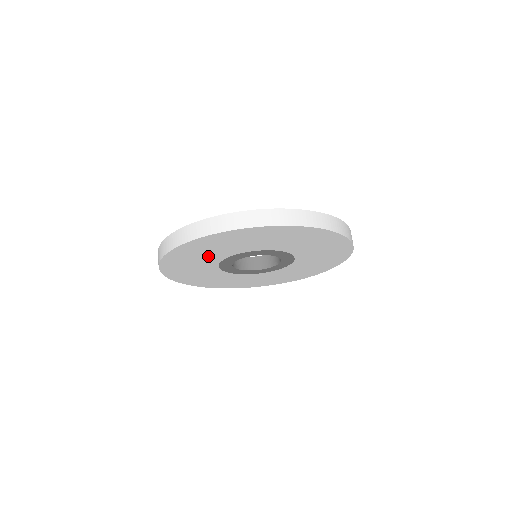
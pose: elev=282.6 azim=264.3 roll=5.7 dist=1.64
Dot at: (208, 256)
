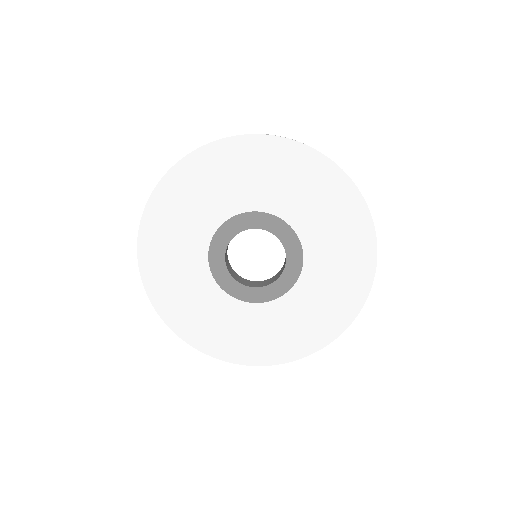
Dot at: (200, 212)
